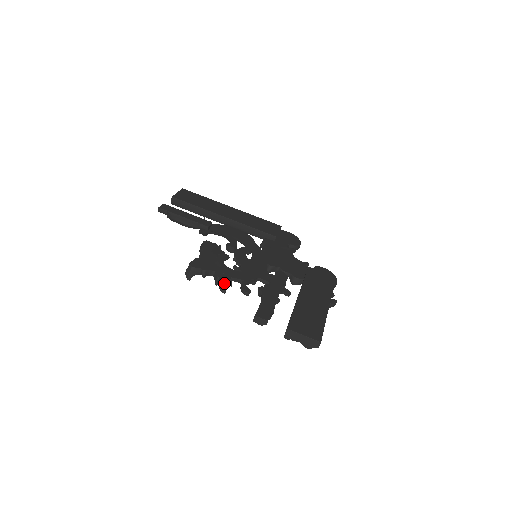
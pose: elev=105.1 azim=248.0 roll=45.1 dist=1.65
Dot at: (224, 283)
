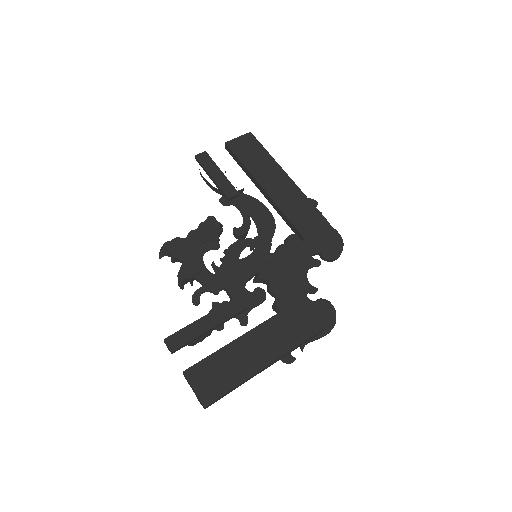
Dot at: (181, 280)
